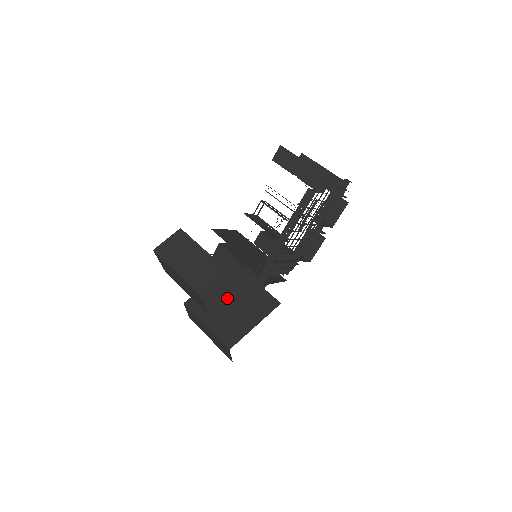
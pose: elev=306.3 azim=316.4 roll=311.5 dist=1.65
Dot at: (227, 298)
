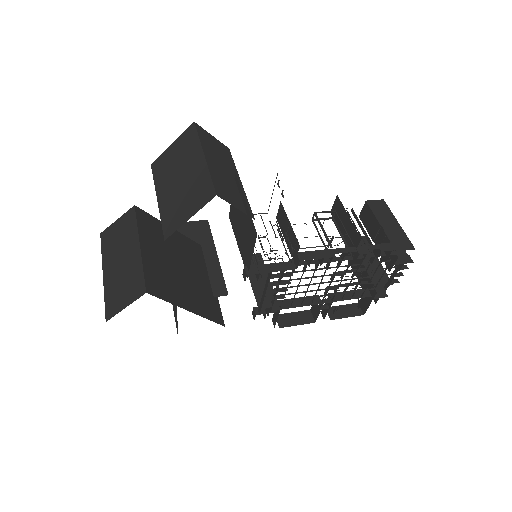
Dot at: (179, 258)
